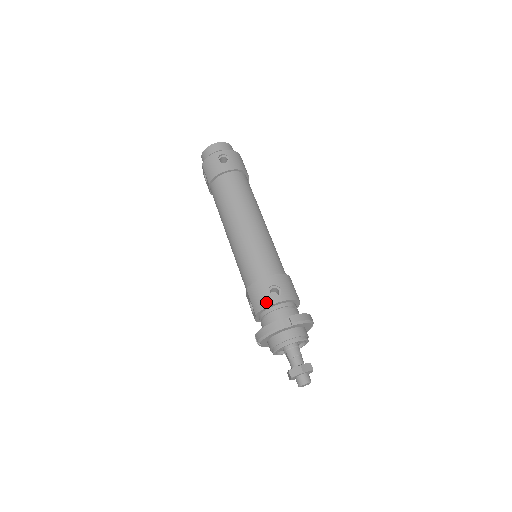
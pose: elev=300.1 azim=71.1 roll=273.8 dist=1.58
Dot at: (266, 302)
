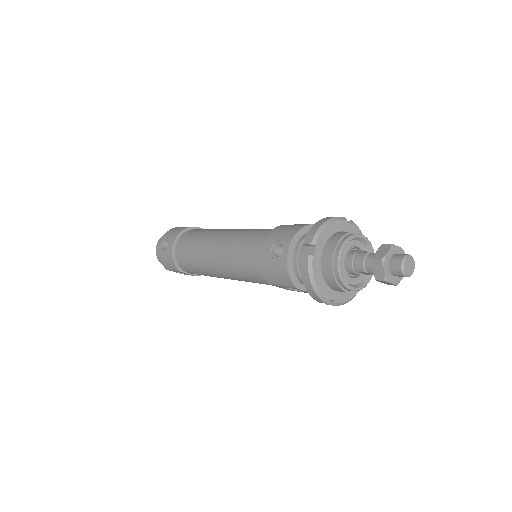
Dot at: (282, 267)
